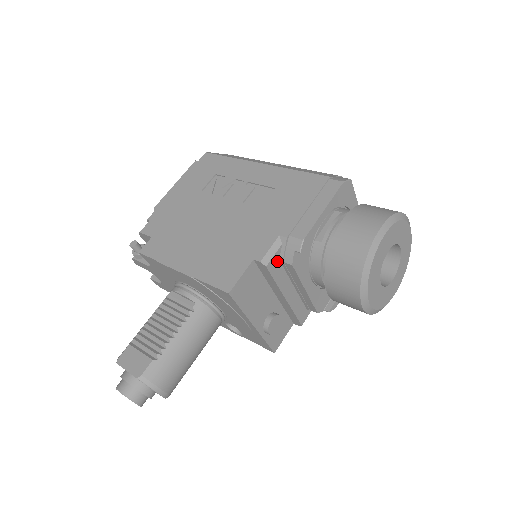
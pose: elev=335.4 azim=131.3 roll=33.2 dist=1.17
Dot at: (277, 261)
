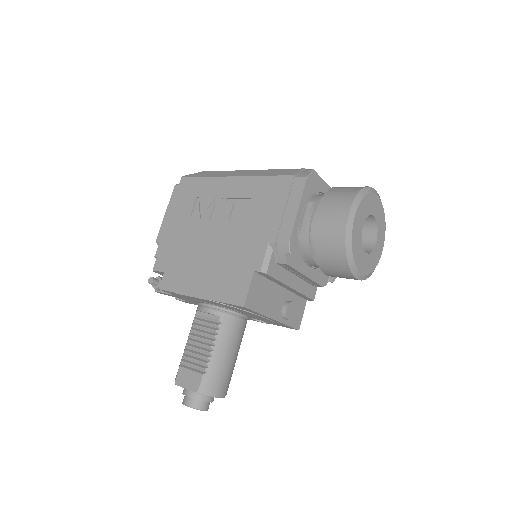
Dot at: (274, 264)
